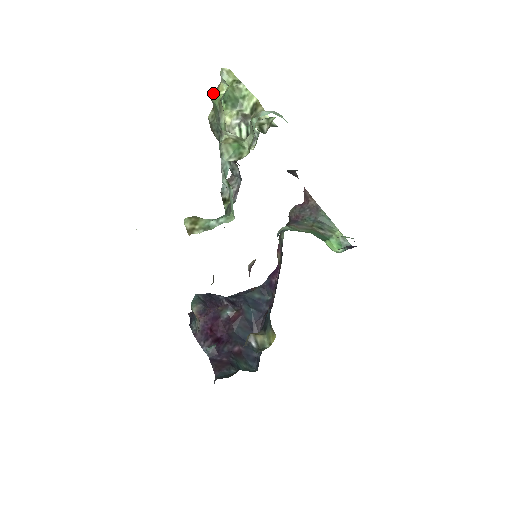
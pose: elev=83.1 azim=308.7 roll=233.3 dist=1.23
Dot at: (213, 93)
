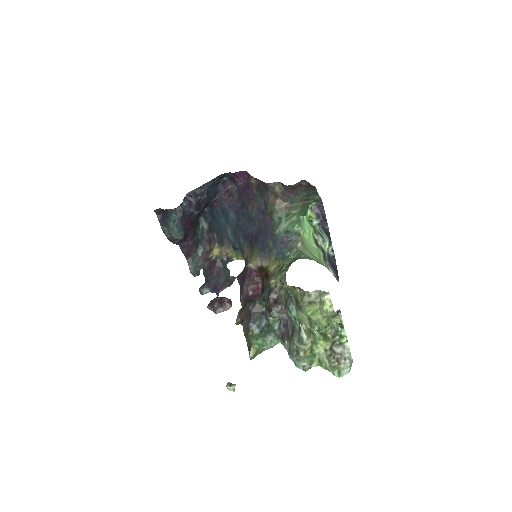
Dot at: (305, 305)
